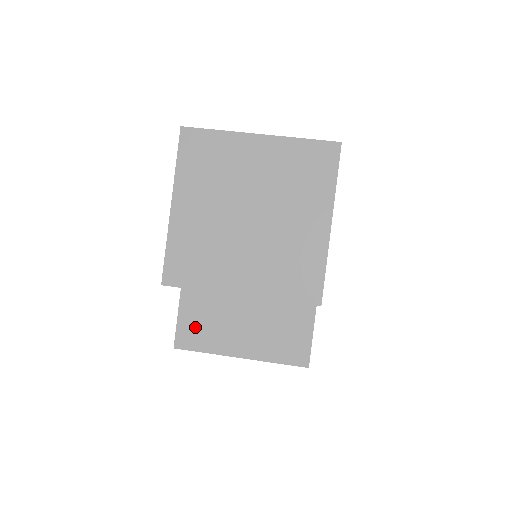
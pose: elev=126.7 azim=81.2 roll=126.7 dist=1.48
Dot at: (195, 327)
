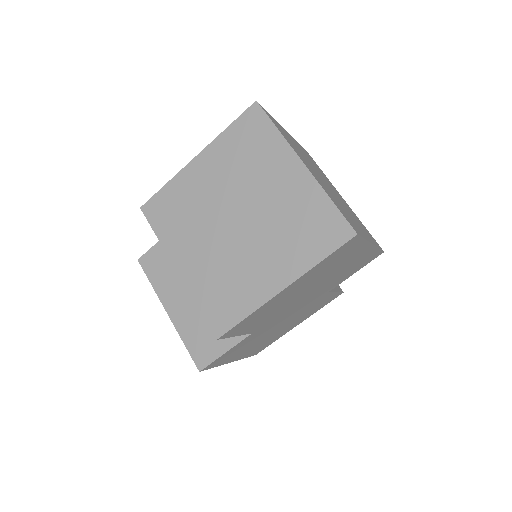
Dot at: (161, 261)
